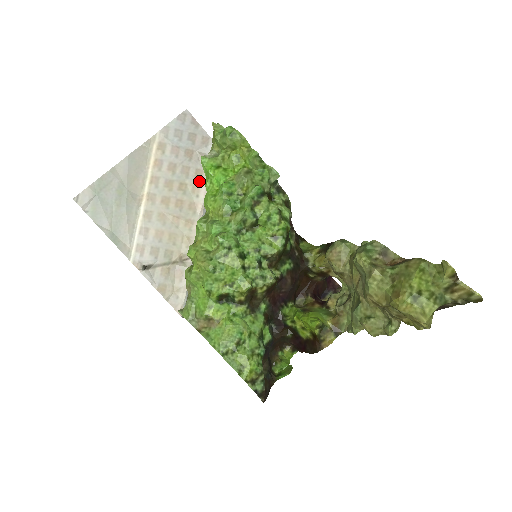
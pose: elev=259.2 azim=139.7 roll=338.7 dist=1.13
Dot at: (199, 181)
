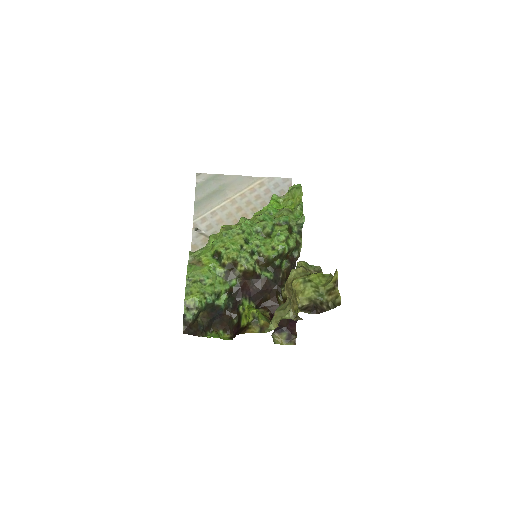
Dot at: occluded
